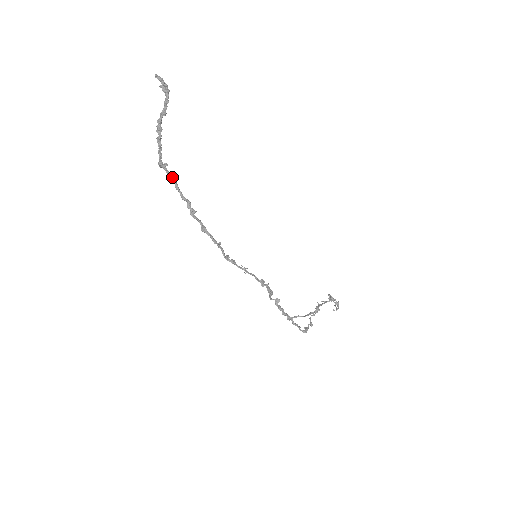
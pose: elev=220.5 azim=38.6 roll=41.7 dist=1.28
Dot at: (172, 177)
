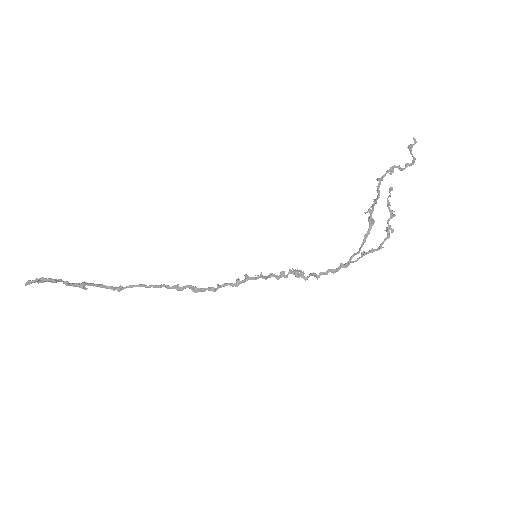
Dot at: (135, 286)
